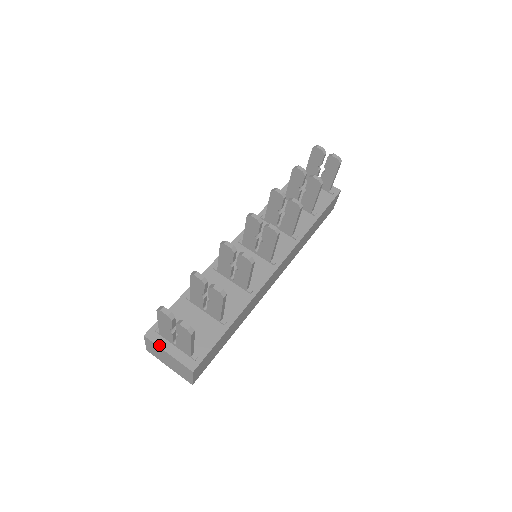
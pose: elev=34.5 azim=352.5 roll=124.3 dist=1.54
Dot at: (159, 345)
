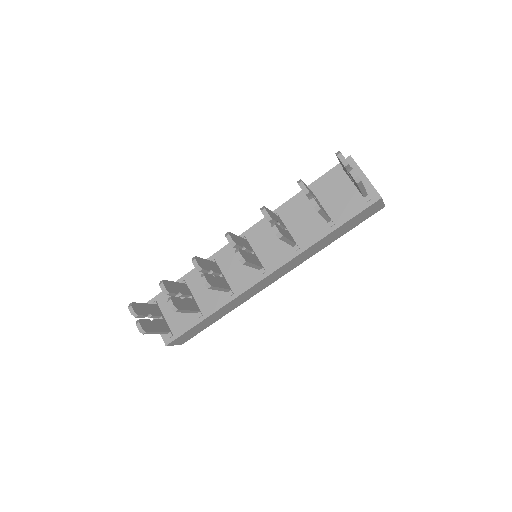
Dot at: occluded
